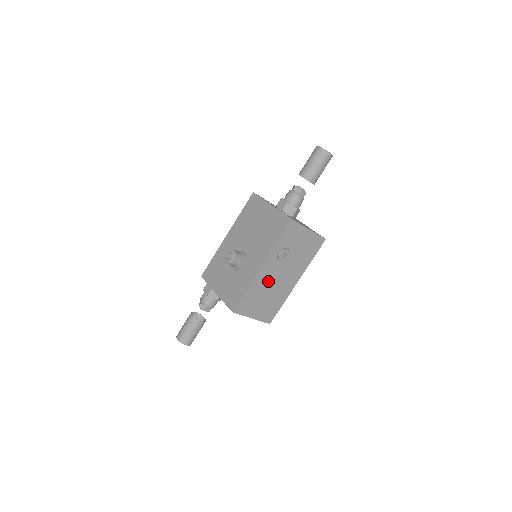
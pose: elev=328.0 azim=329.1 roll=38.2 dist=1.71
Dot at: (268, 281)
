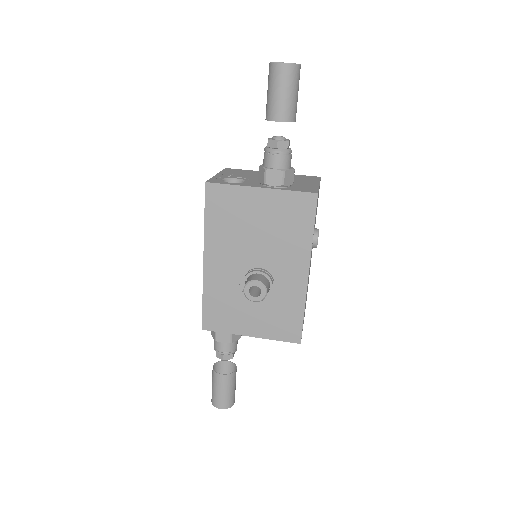
Dot at: occluded
